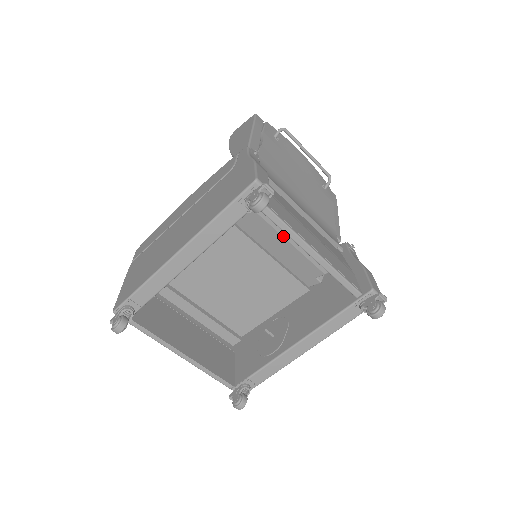
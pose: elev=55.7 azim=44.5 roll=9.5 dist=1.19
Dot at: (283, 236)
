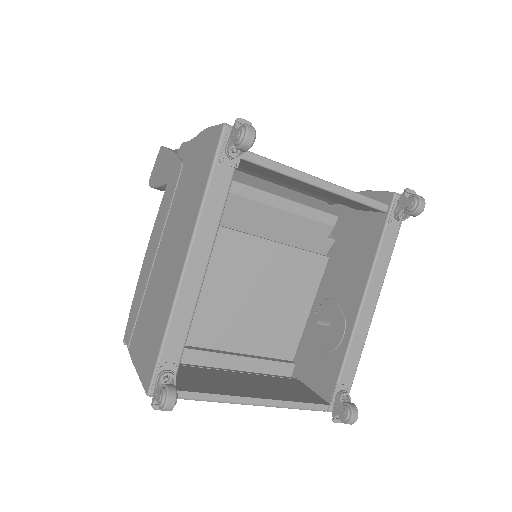
Dot at: (274, 206)
